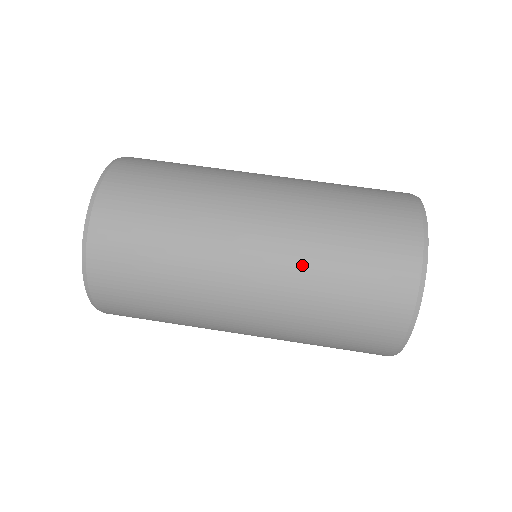
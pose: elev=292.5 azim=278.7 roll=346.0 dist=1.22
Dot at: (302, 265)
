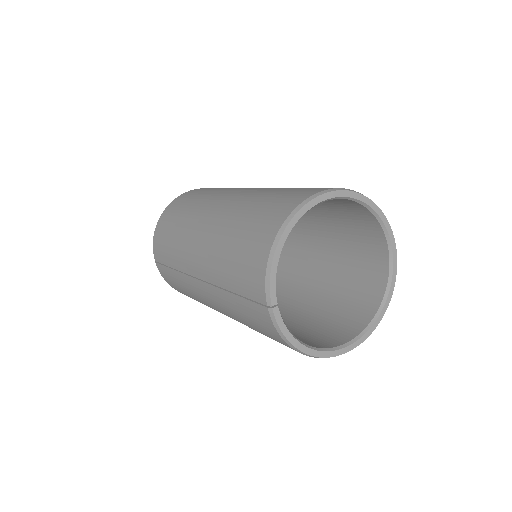
Dot at: (251, 196)
